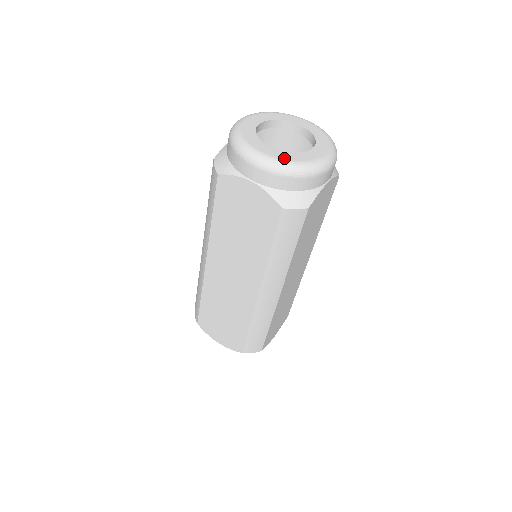
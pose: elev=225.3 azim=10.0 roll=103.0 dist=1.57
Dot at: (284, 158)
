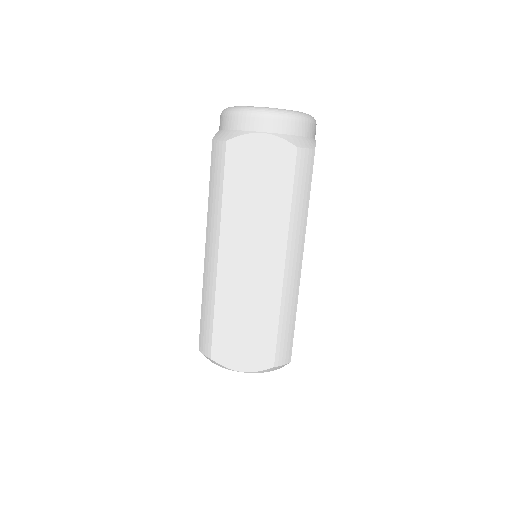
Dot at: (284, 109)
